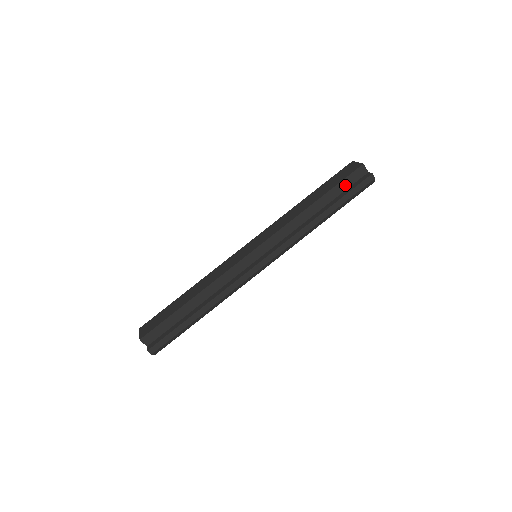
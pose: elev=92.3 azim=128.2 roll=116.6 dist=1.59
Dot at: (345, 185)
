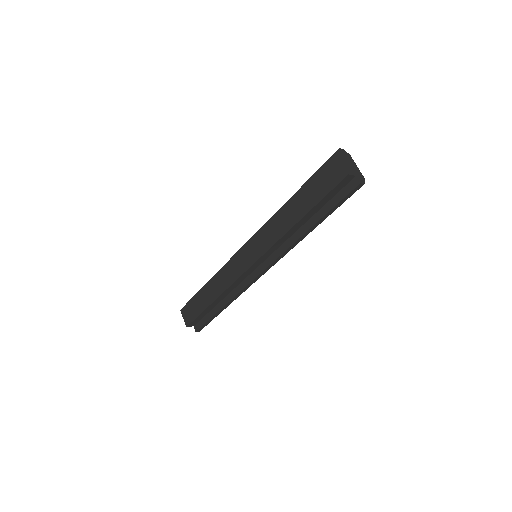
Dot at: (330, 196)
